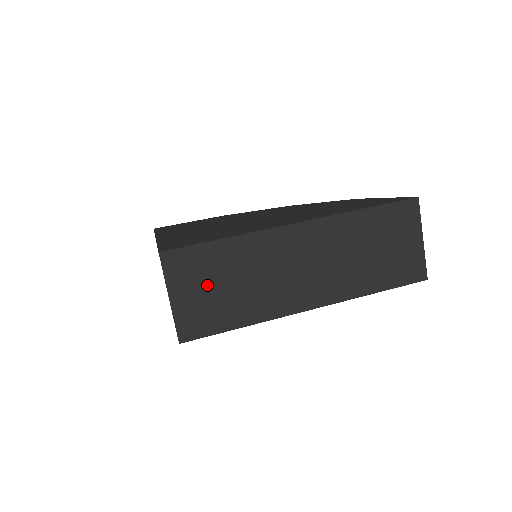
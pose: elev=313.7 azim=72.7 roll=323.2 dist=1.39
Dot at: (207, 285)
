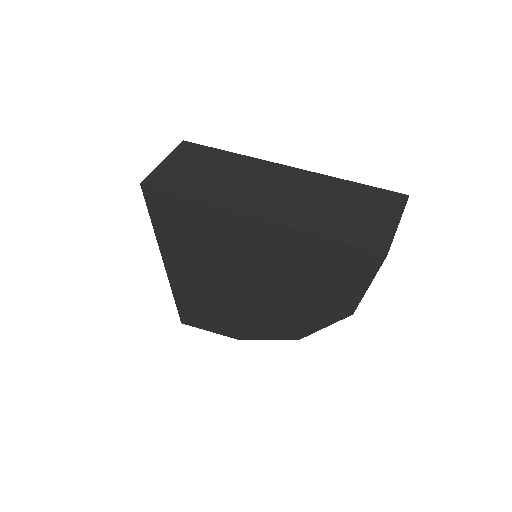
Dot at: (193, 166)
